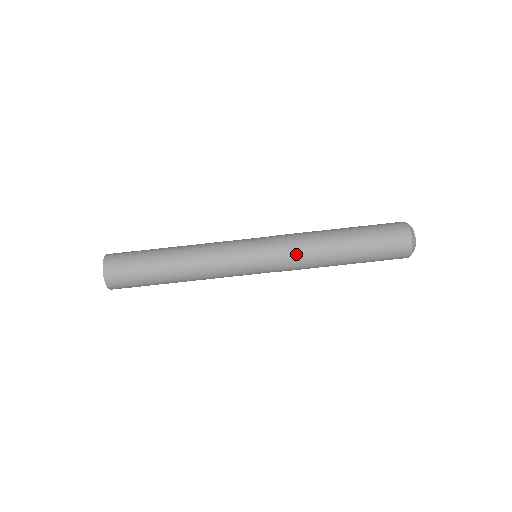
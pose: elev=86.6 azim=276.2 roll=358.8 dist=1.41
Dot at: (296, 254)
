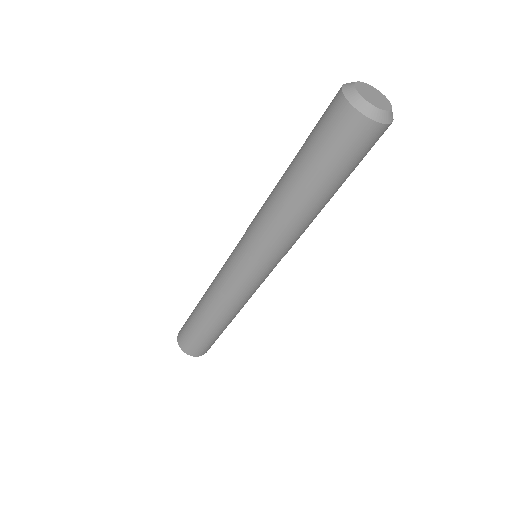
Dot at: (267, 236)
